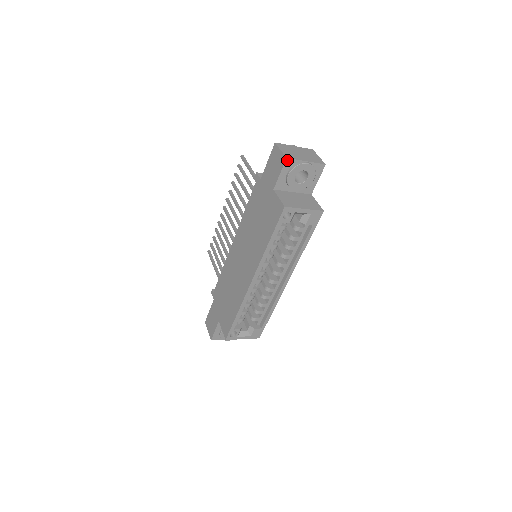
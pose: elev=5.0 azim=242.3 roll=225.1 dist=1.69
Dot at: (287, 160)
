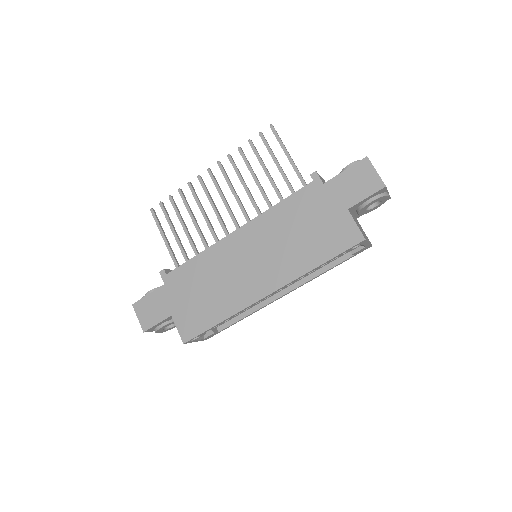
Dot at: (384, 188)
